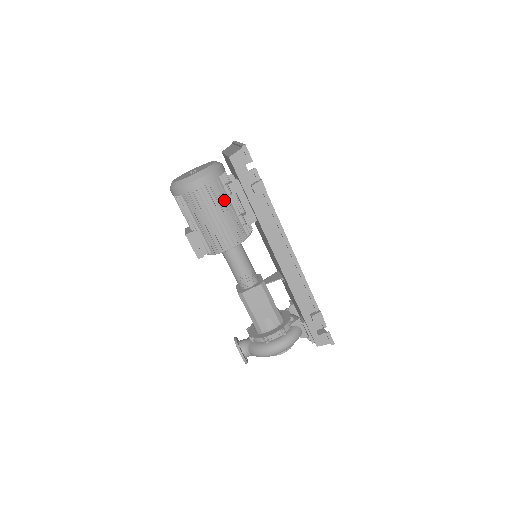
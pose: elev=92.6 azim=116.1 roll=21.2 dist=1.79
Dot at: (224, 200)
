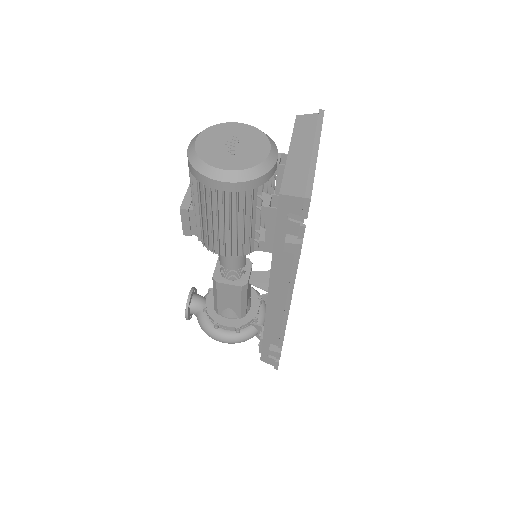
Dot at: (247, 212)
